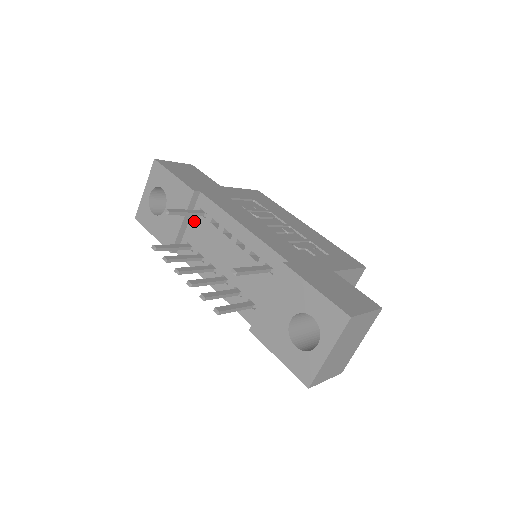
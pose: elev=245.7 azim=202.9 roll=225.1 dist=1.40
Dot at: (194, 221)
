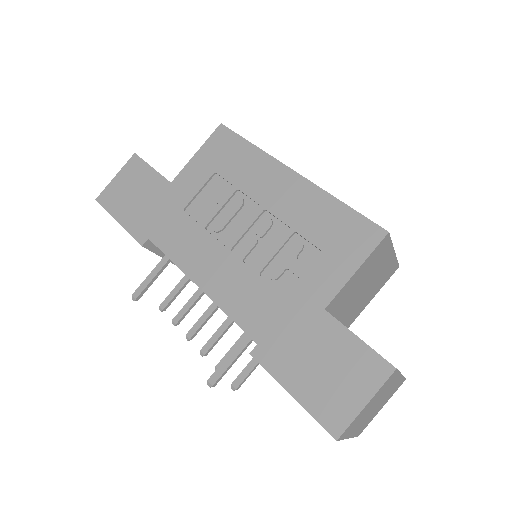
Dot at: occluded
